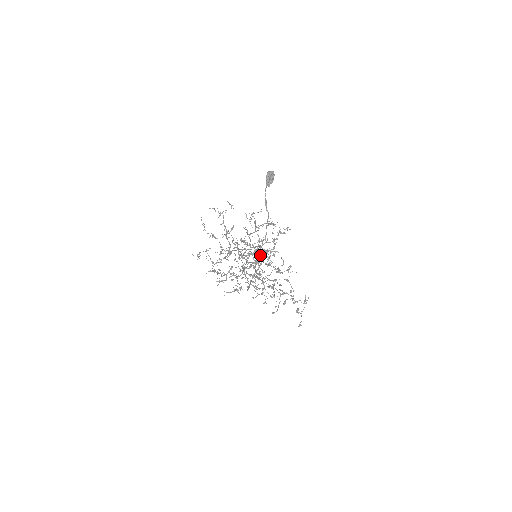
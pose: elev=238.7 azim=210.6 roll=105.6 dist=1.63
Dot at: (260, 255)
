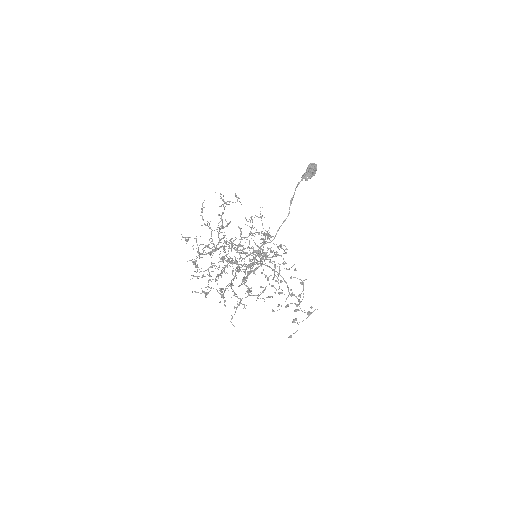
Dot at: occluded
